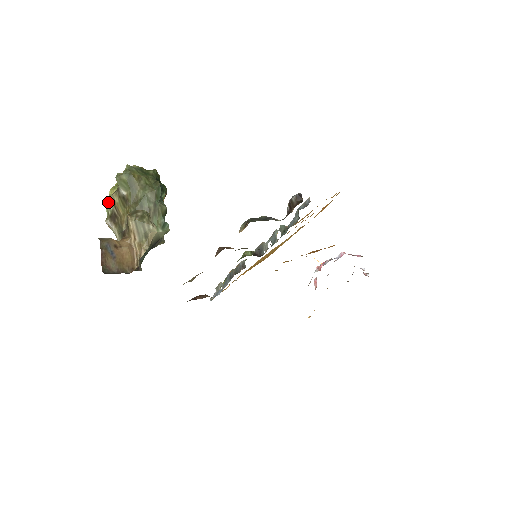
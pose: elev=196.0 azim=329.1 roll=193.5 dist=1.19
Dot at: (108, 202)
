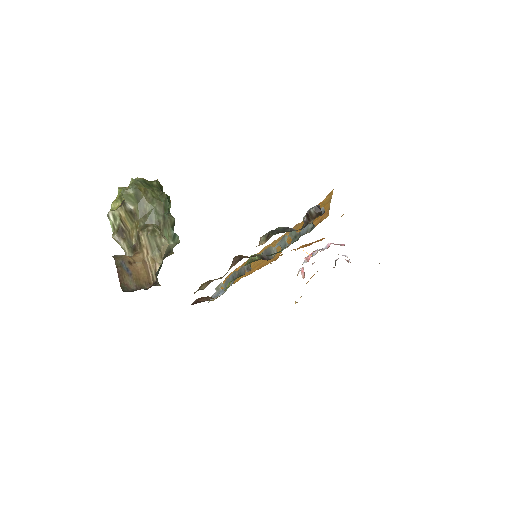
Dot at: (113, 217)
